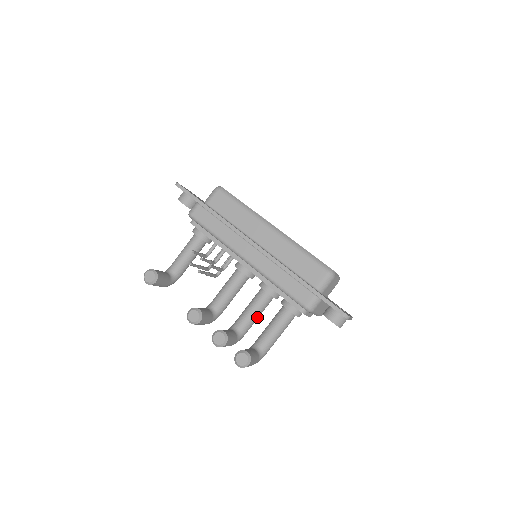
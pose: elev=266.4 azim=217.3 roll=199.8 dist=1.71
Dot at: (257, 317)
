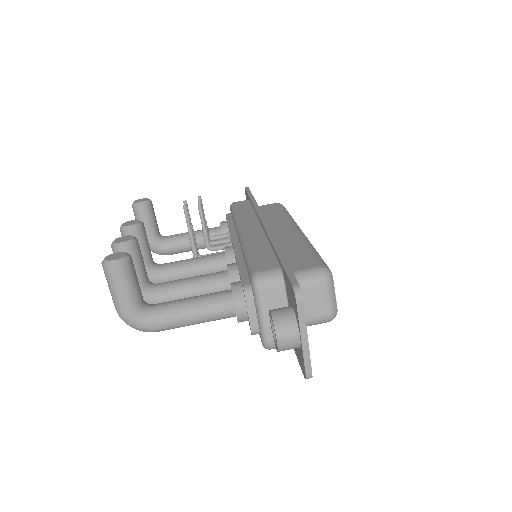
Dot at: (189, 292)
